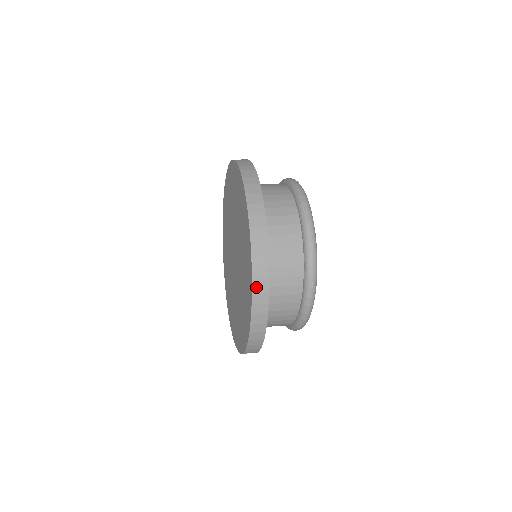
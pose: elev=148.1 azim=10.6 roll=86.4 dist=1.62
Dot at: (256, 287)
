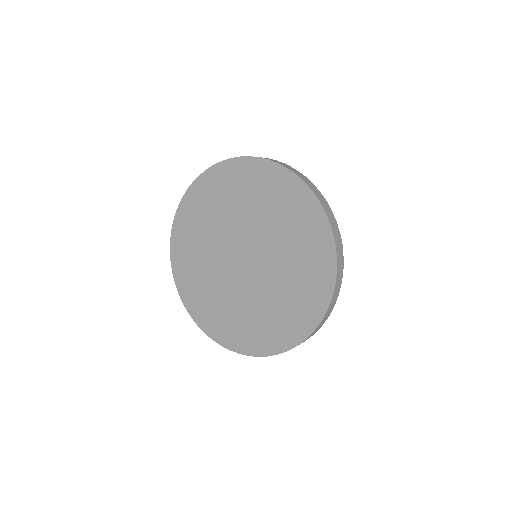
Dot at: (334, 231)
